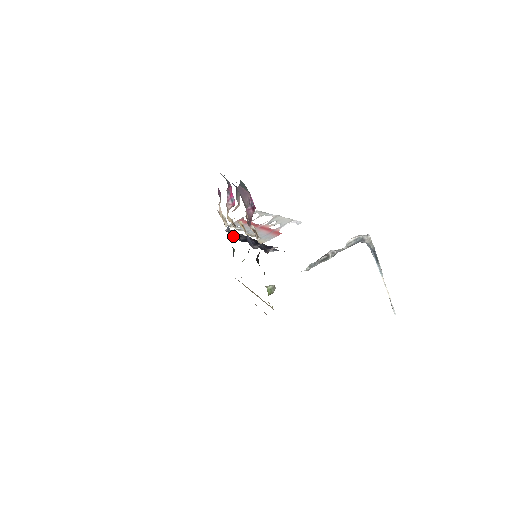
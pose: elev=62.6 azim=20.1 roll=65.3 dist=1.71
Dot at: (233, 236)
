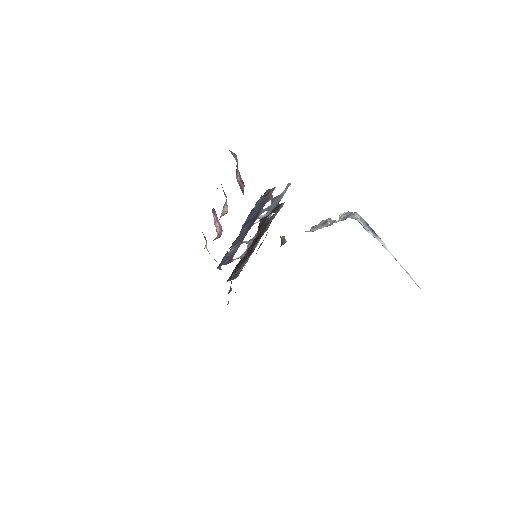
Dot at: occluded
